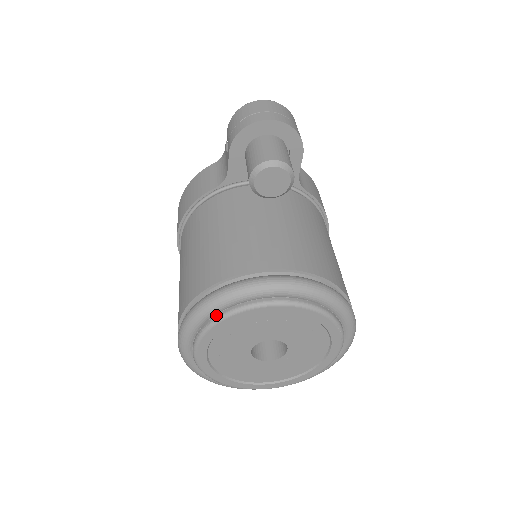
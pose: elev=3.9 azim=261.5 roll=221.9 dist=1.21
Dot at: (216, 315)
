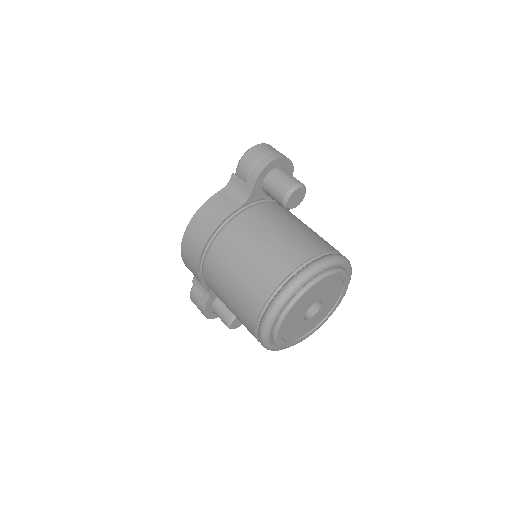
Dot at: (302, 288)
